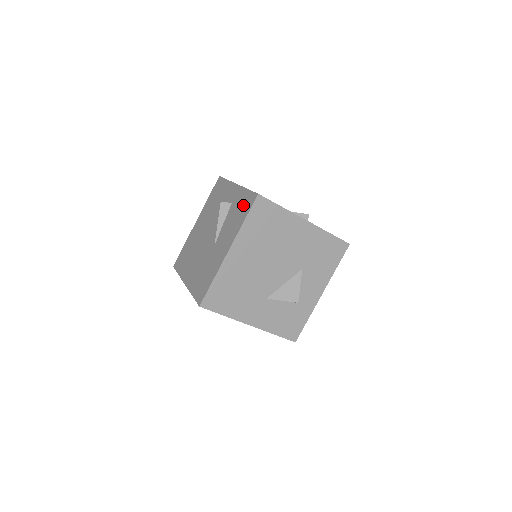
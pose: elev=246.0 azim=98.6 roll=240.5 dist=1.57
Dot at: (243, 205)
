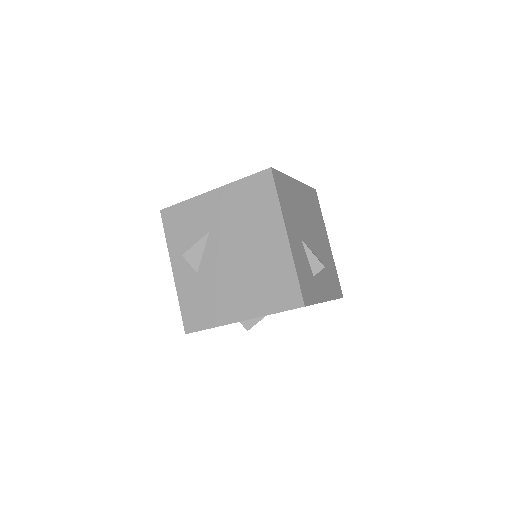
Dot at: occluded
